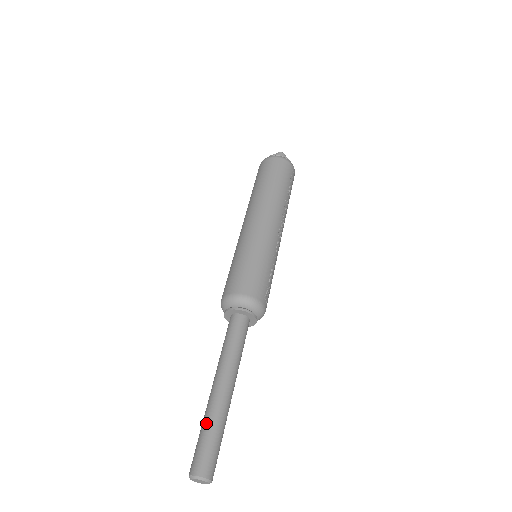
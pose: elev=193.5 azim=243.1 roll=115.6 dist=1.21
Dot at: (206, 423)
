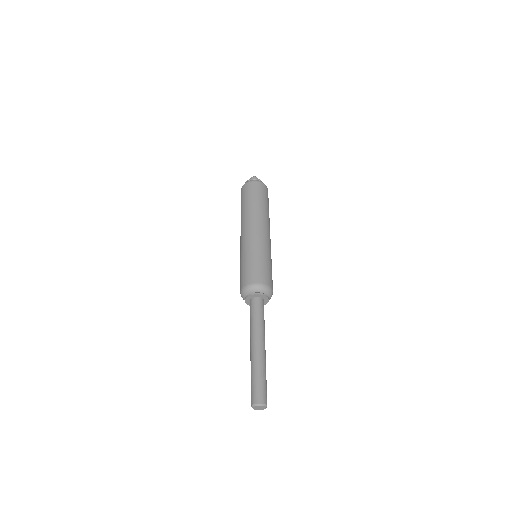
Dot at: (262, 371)
